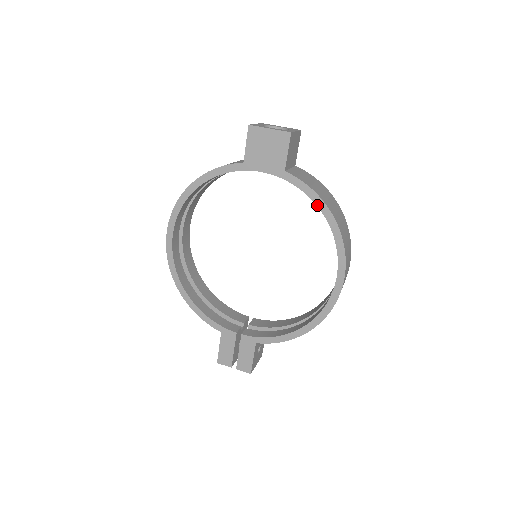
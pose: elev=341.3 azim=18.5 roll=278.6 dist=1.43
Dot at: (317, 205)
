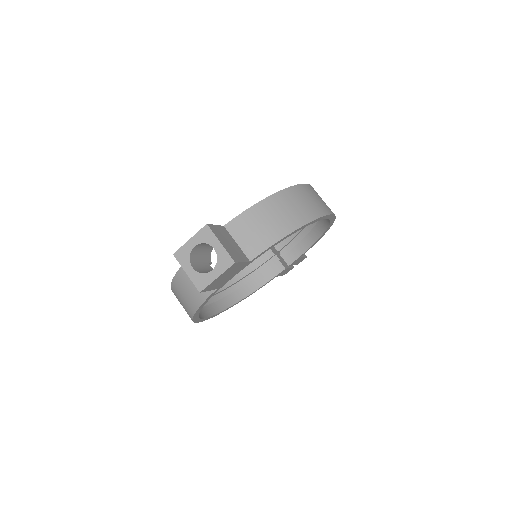
Dot at: occluded
